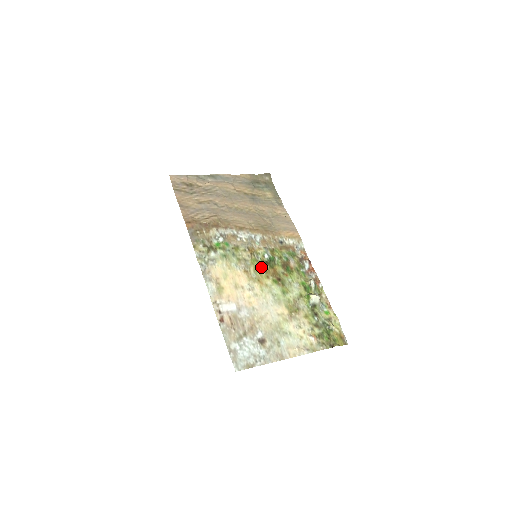
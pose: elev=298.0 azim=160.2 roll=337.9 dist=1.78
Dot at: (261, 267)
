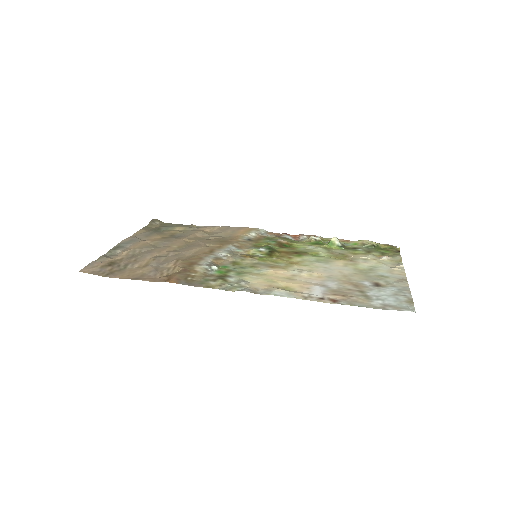
Dot at: (273, 258)
